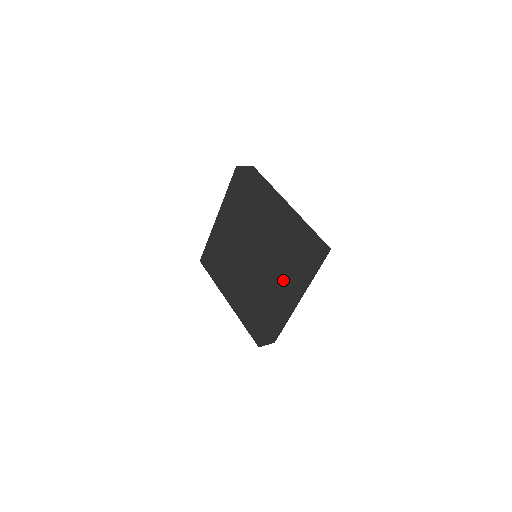
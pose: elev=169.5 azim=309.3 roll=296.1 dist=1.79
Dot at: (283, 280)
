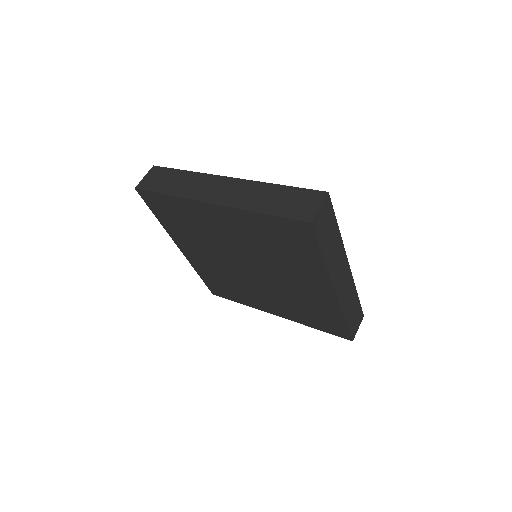
Dot at: (308, 271)
